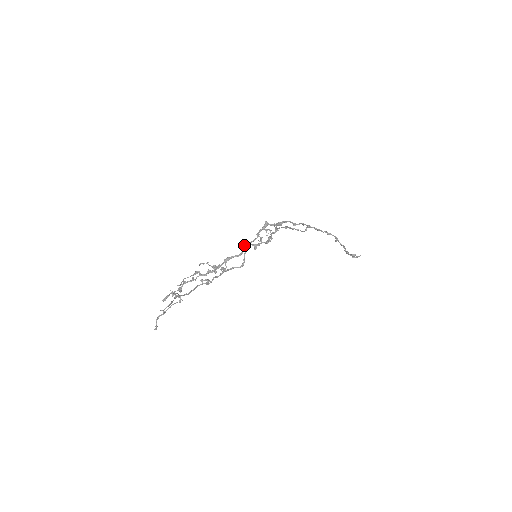
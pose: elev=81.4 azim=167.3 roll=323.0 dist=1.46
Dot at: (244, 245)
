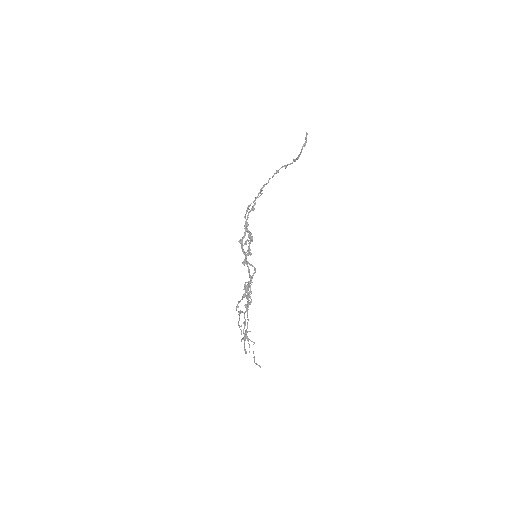
Dot at: (242, 262)
